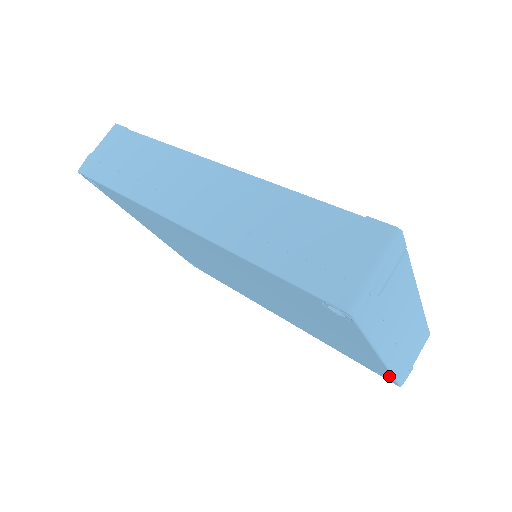
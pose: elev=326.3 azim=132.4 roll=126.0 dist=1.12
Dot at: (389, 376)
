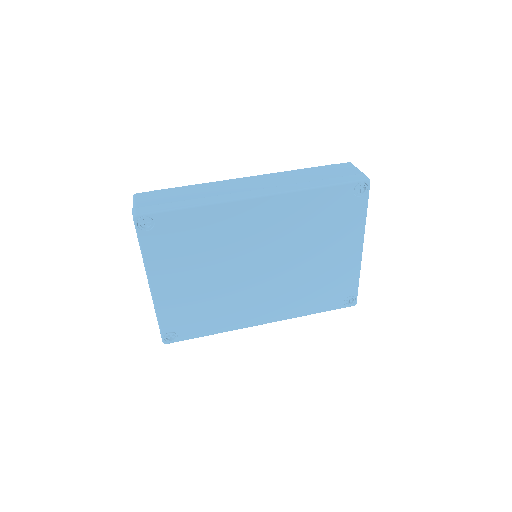
Dot at: (355, 288)
